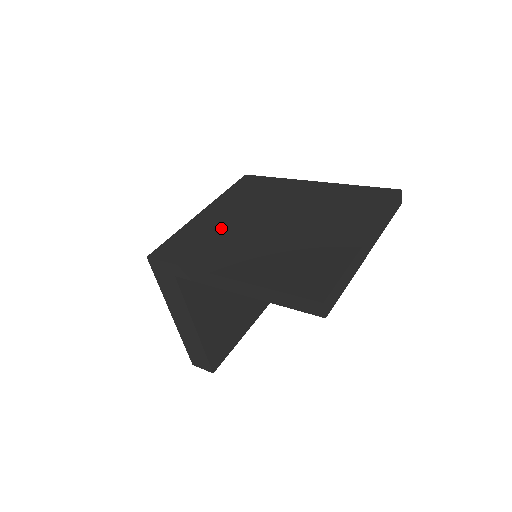
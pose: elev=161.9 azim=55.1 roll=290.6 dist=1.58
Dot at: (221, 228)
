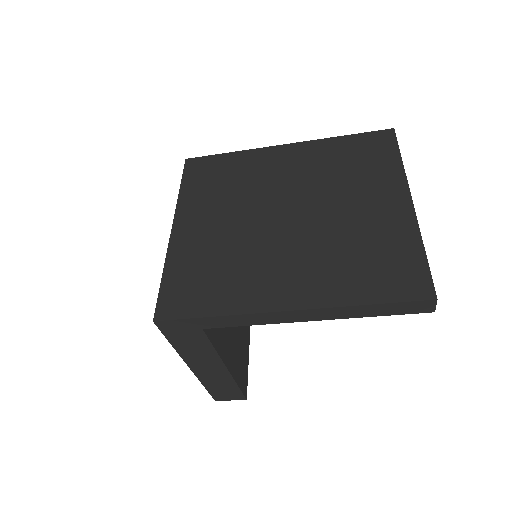
Dot at: (222, 244)
